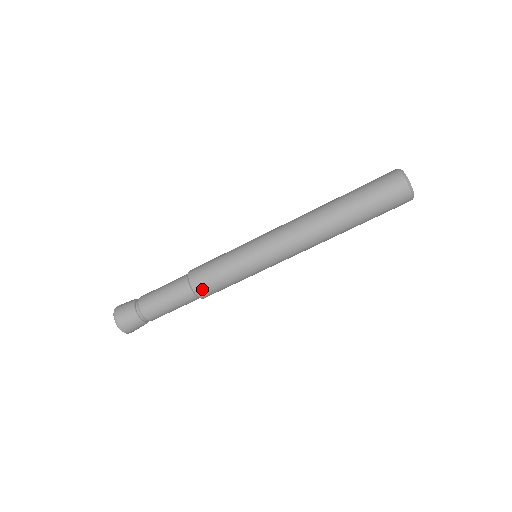
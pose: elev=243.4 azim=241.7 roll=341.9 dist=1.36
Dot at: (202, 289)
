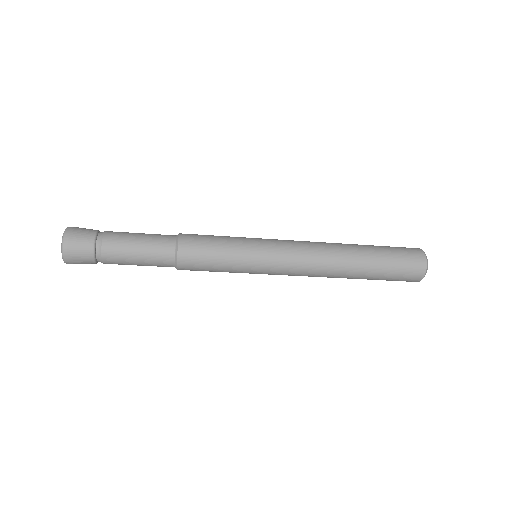
Dot at: occluded
